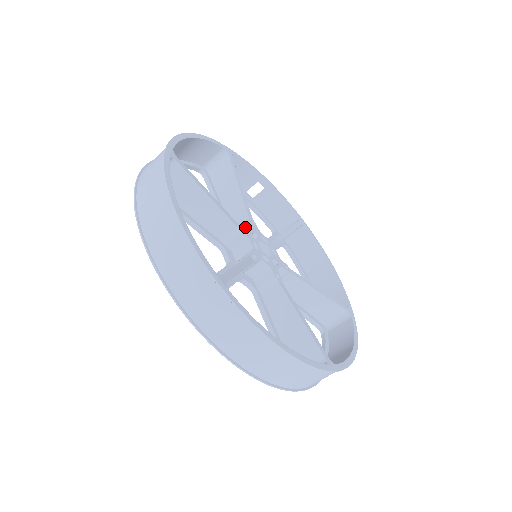
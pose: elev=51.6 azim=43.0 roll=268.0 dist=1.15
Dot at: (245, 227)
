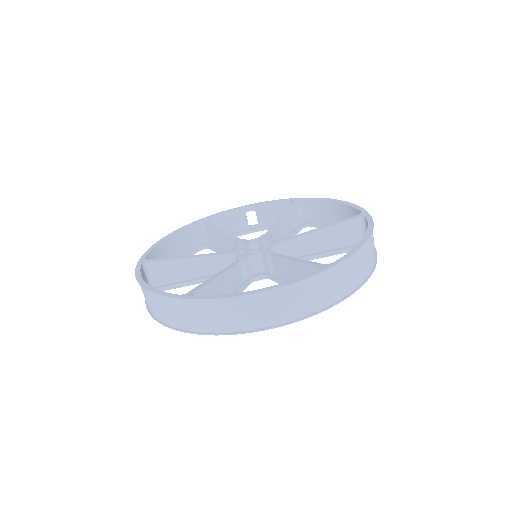
Dot at: occluded
